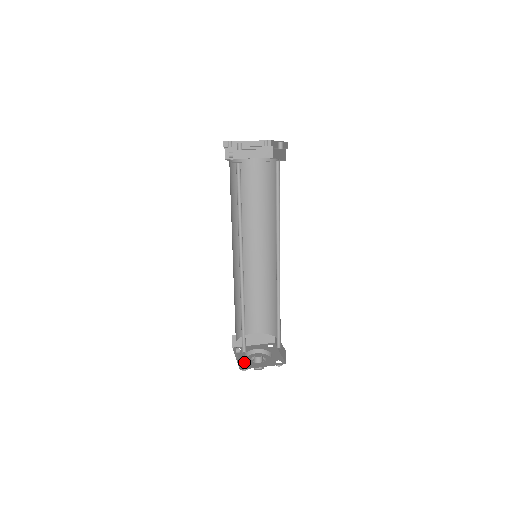
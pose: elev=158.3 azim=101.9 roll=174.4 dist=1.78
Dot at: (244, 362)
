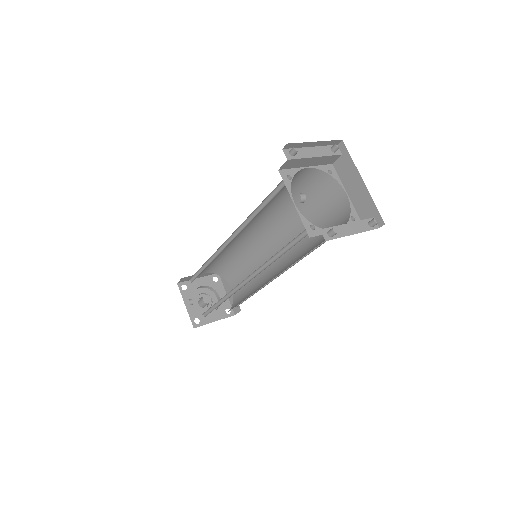
Dot at: (195, 313)
